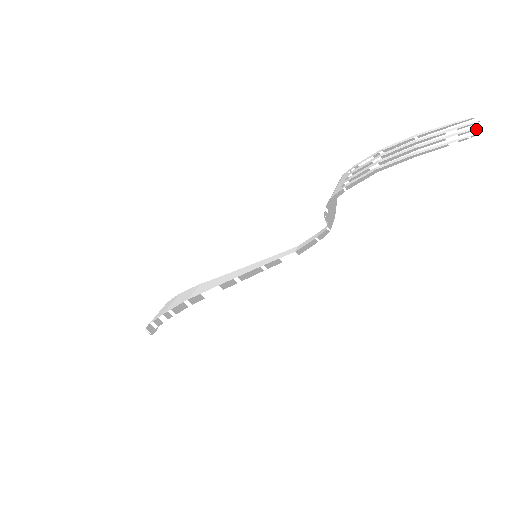
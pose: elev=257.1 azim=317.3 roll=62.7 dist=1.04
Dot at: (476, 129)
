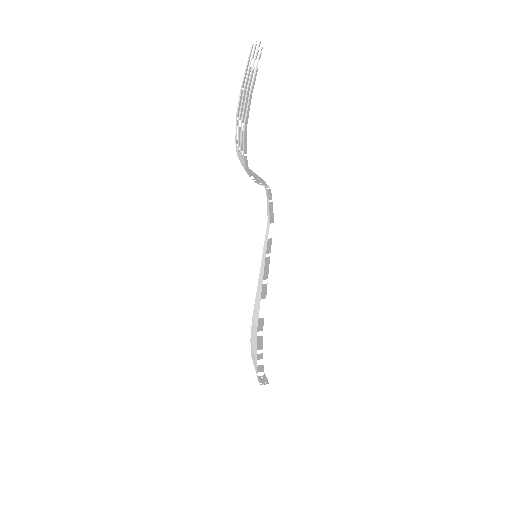
Dot at: (259, 45)
